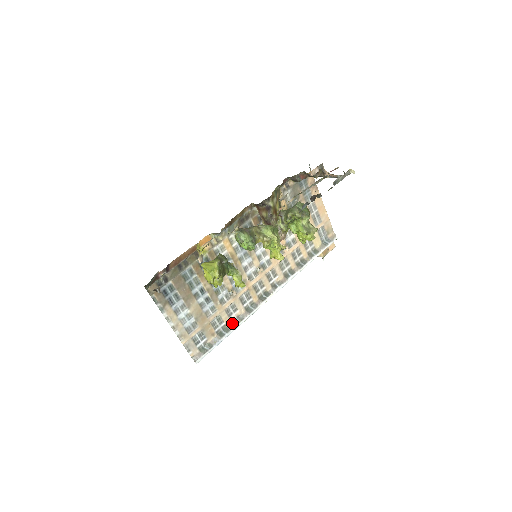
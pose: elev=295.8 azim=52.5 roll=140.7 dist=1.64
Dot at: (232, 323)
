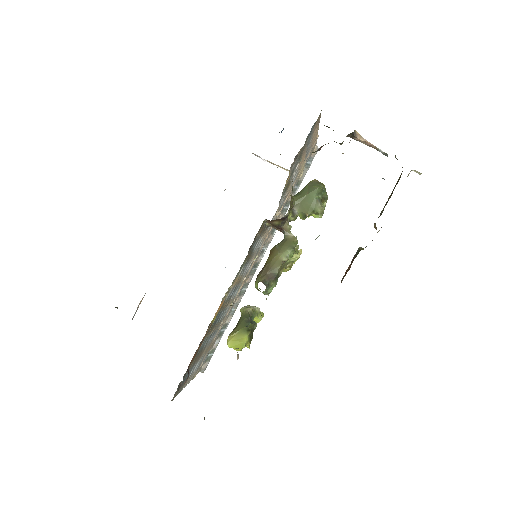
Dot at: (228, 316)
